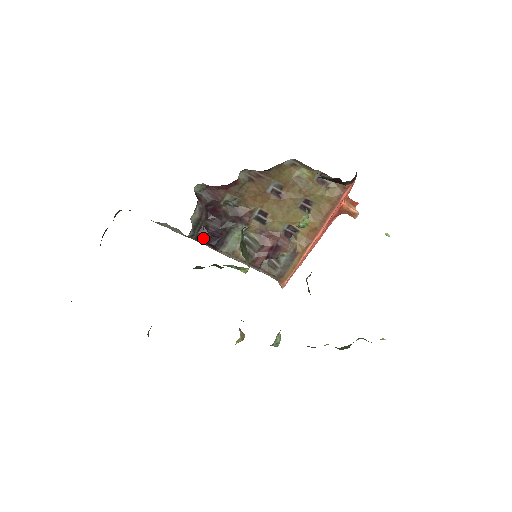
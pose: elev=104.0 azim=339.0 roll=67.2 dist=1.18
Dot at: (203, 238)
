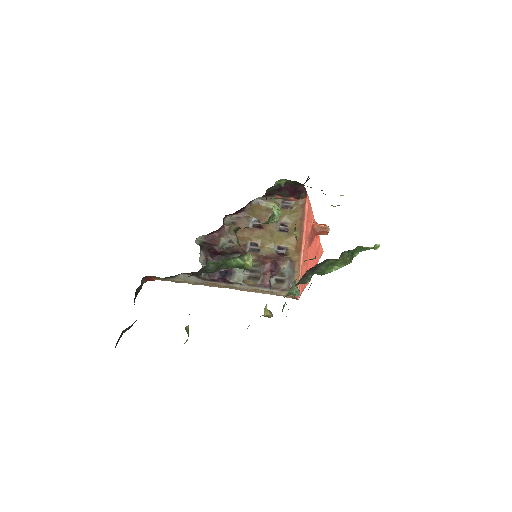
Dot at: (214, 275)
